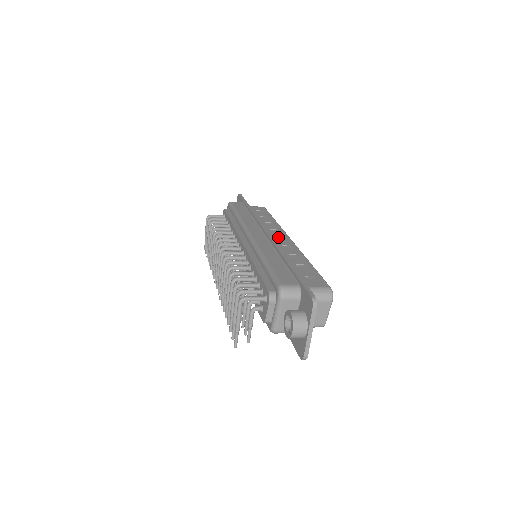
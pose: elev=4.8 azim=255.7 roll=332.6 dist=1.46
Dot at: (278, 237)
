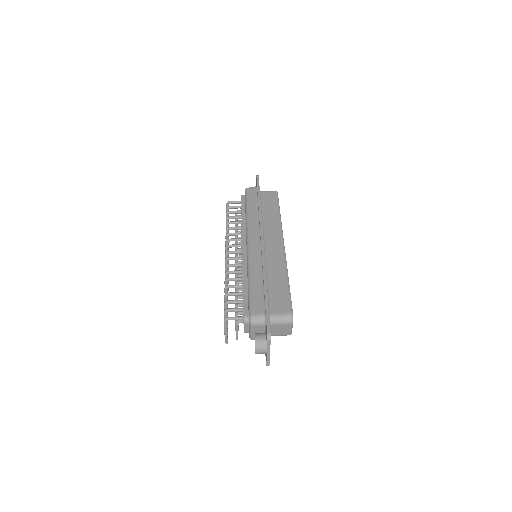
Dot at: (274, 242)
